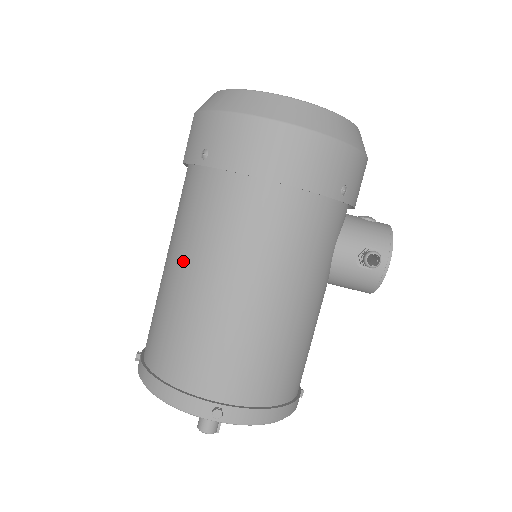
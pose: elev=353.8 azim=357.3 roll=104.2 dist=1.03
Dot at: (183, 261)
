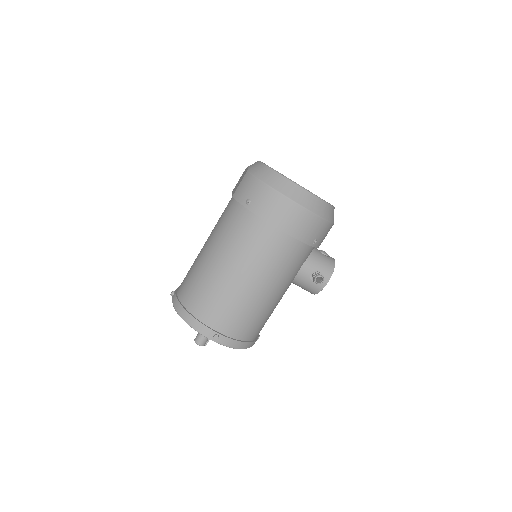
Dot at: (219, 253)
